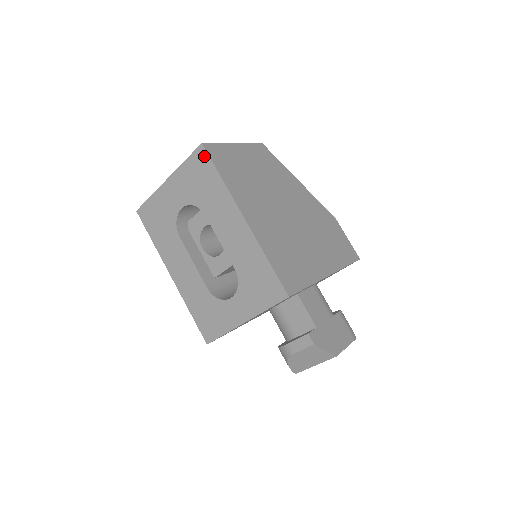
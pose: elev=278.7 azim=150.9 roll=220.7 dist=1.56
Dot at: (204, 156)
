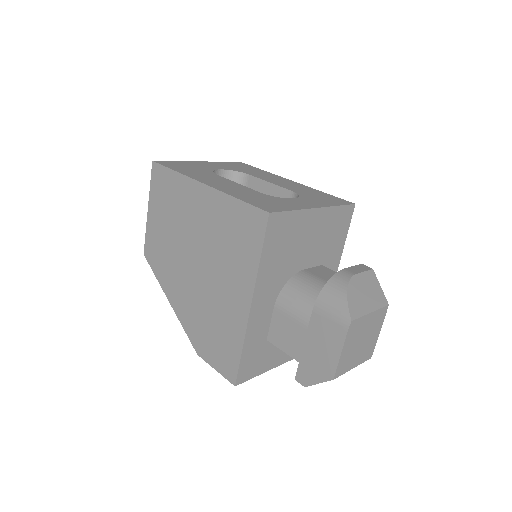
Dot at: (244, 164)
